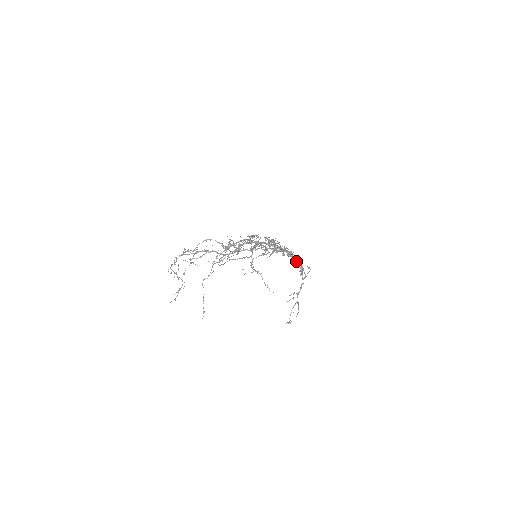
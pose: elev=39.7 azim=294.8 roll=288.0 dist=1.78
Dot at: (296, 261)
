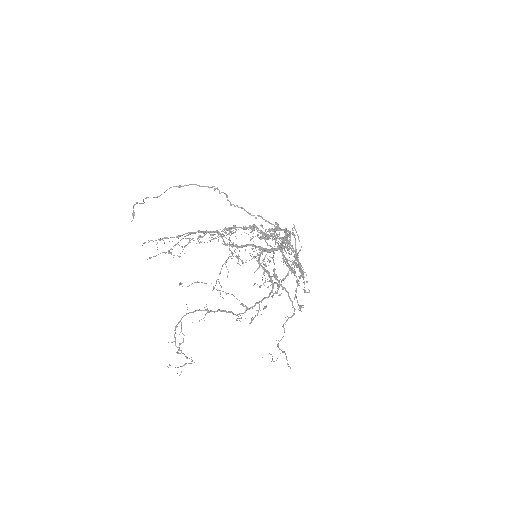
Dot at: occluded
